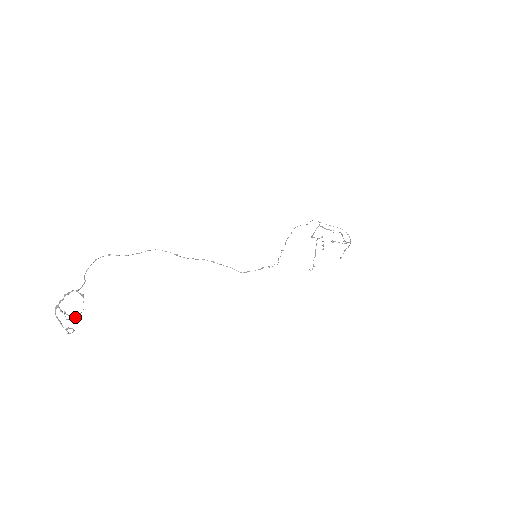
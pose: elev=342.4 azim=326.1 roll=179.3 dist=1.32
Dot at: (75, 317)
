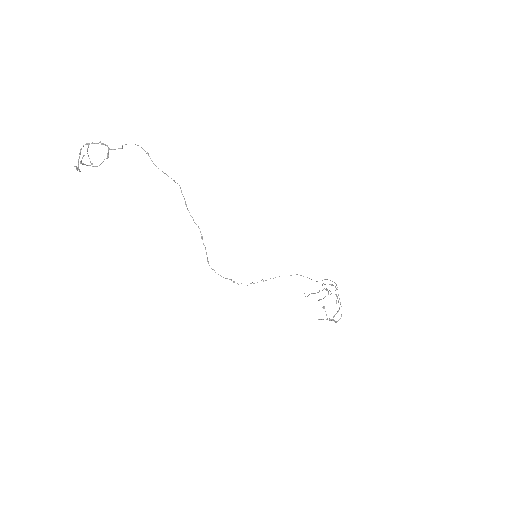
Dot at: (92, 163)
